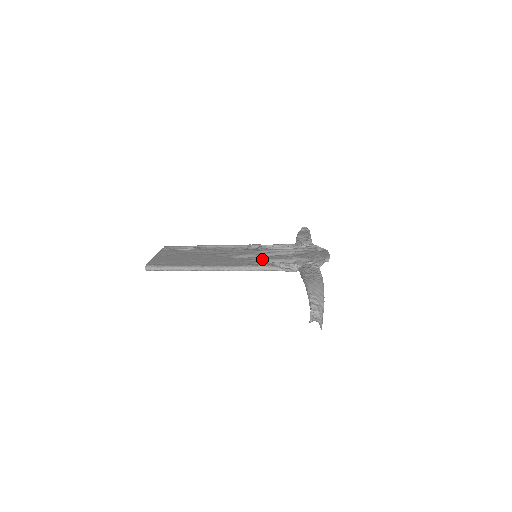
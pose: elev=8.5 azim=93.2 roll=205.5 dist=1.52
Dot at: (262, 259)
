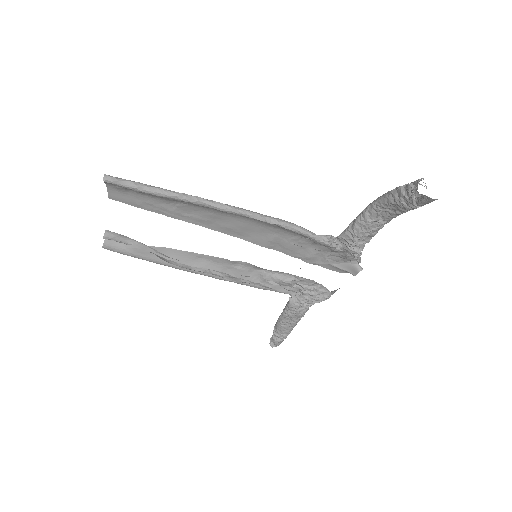
Dot at: (276, 238)
